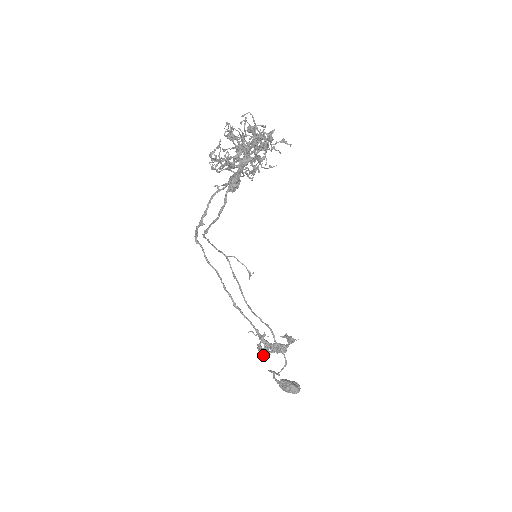
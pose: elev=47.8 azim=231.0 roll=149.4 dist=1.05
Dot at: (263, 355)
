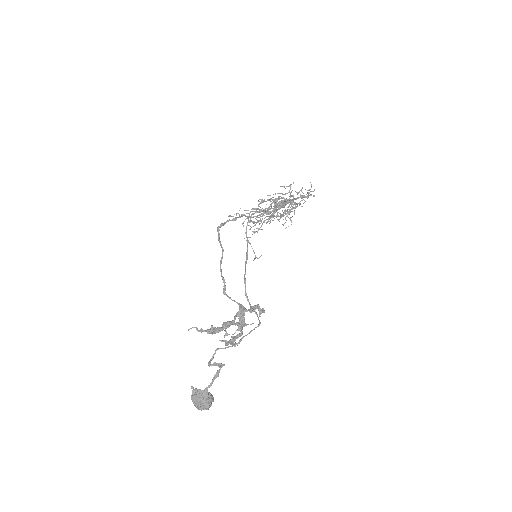
Dot at: (230, 323)
